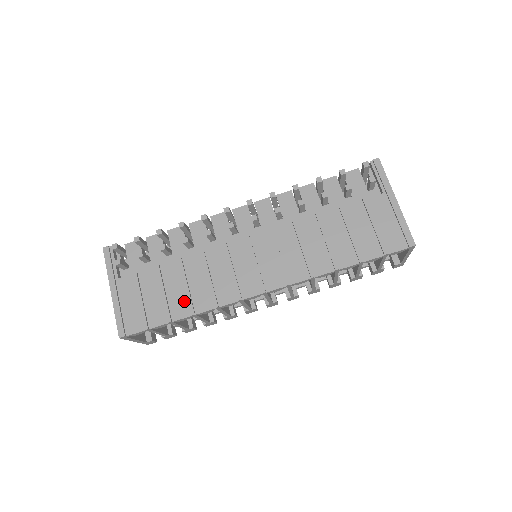
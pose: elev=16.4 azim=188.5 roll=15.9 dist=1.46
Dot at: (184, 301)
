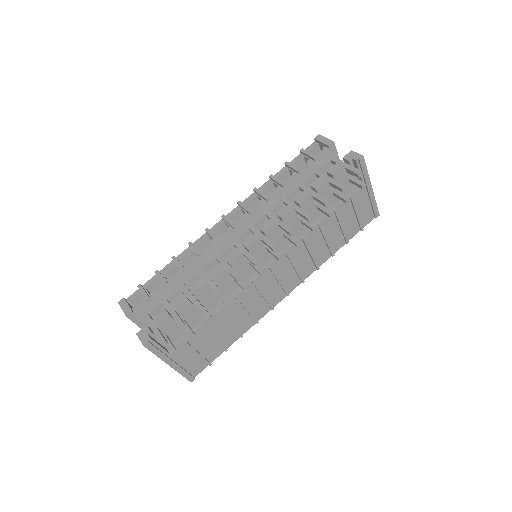
Dot at: (232, 333)
